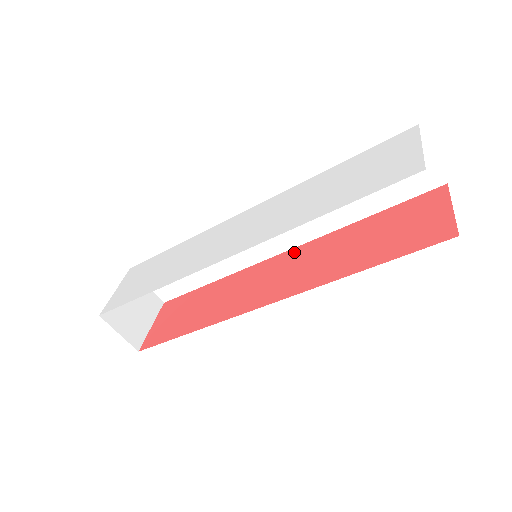
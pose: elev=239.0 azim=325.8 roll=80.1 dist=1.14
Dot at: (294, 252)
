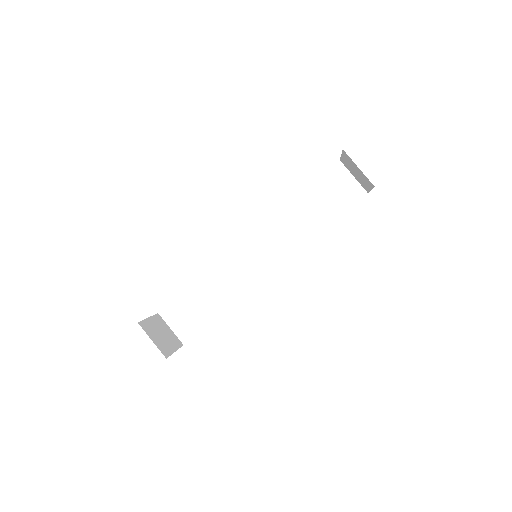
Dot at: occluded
